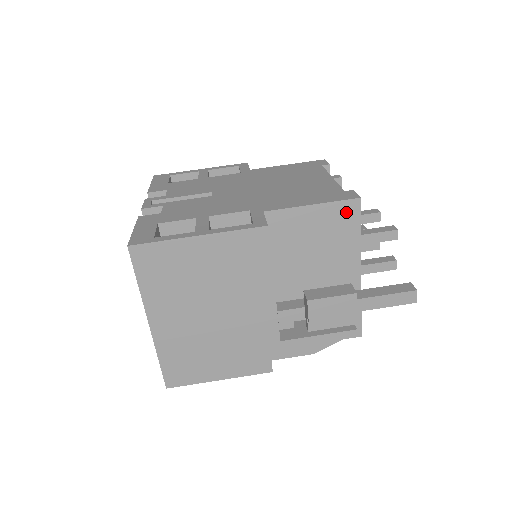
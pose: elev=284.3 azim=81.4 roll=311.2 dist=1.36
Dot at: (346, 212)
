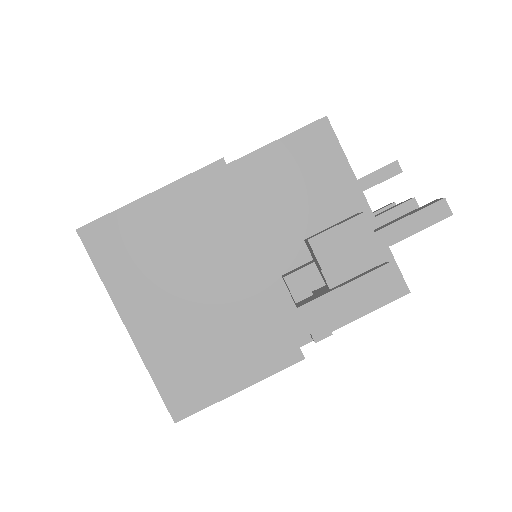
Dot at: (317, 137)
